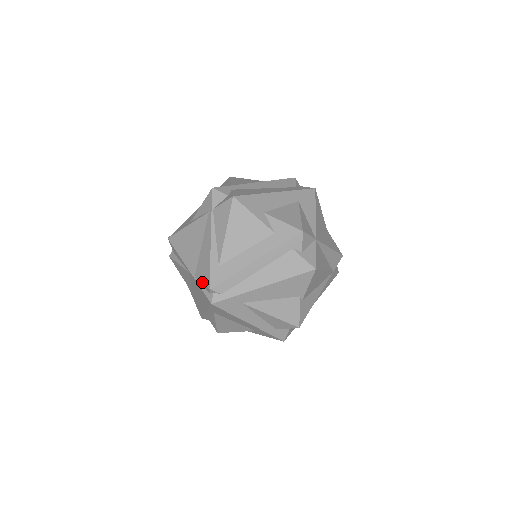
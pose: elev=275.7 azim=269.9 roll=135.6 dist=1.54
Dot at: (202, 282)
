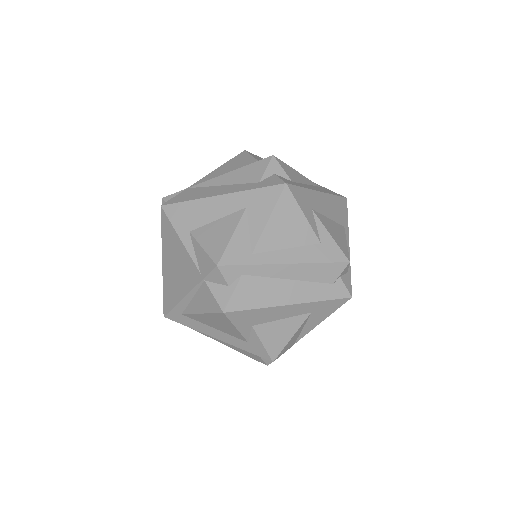
Dot at: (164, 299)
